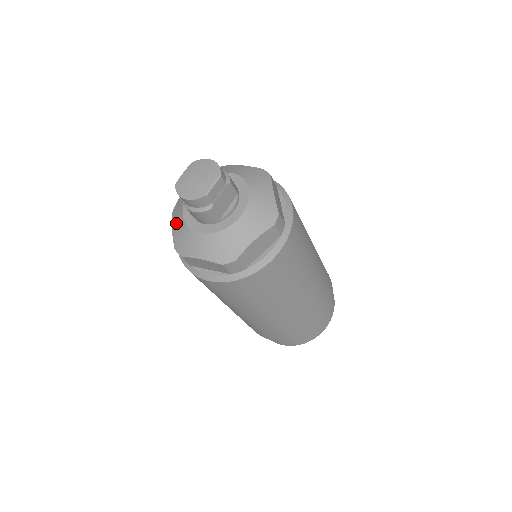
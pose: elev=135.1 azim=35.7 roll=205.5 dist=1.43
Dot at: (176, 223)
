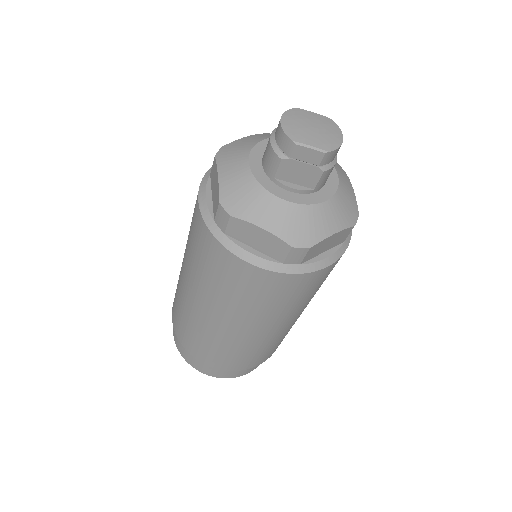
Dot at: (254, 137)
